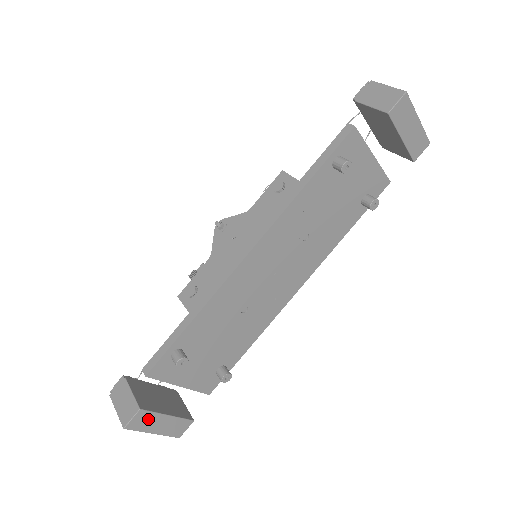
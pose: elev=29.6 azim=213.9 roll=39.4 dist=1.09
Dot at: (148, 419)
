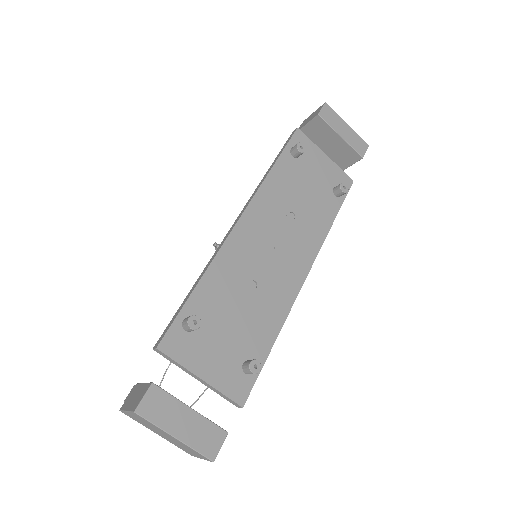
Dot at: (165, 405)
